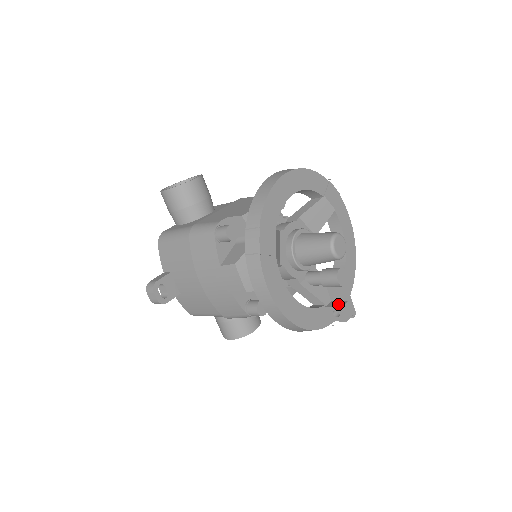
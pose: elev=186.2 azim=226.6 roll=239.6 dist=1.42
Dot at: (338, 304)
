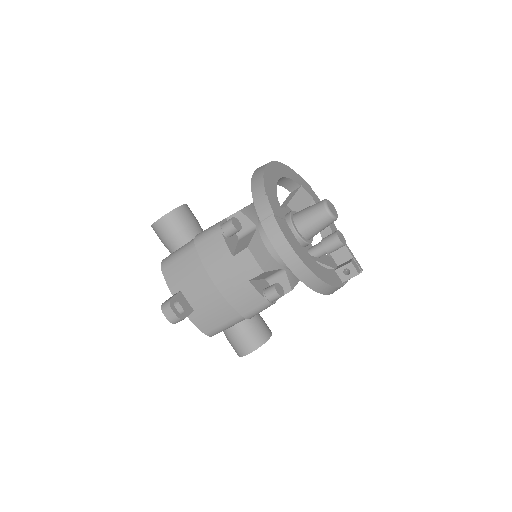
Dot at: (345, 263)
